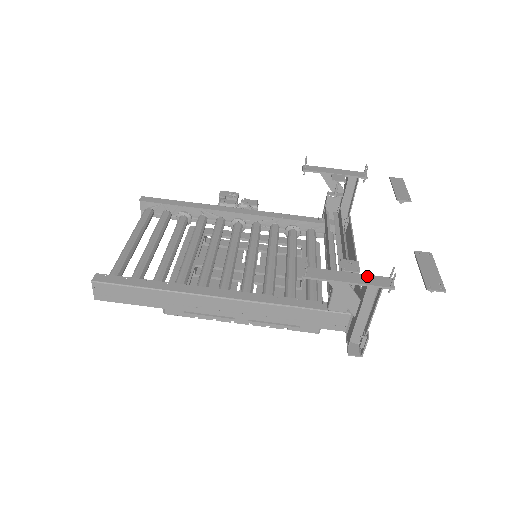
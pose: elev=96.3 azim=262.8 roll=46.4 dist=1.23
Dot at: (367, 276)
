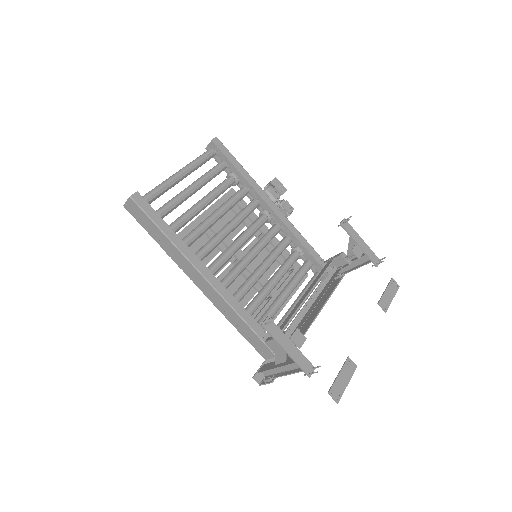
Dot at: (302, 355)
